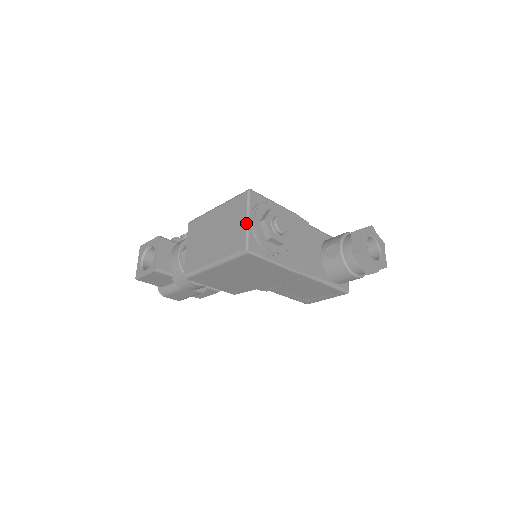
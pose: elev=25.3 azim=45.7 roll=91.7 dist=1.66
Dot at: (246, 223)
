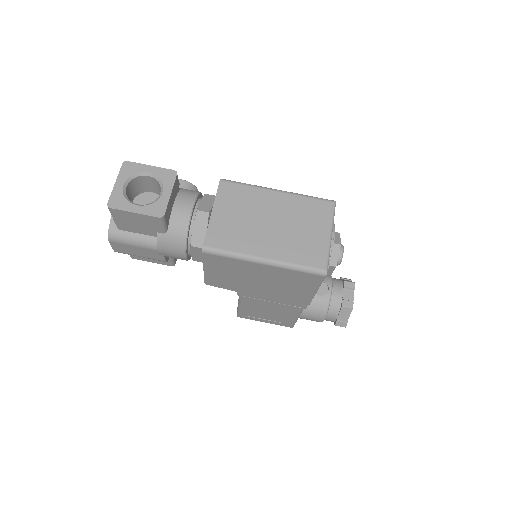
Dot at: (330, 240)
